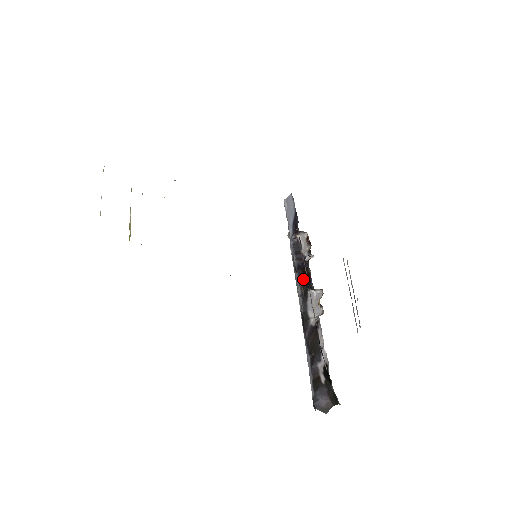
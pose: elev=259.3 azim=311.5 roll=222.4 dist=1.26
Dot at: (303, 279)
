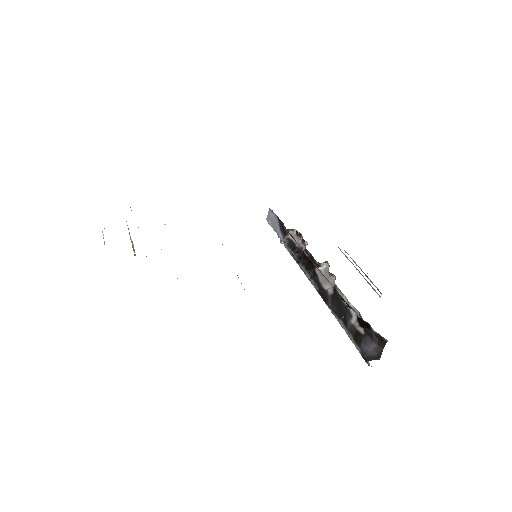
Dot at: (307, 265)
